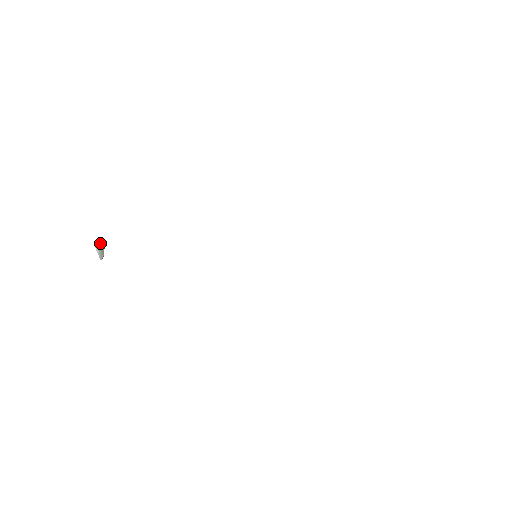
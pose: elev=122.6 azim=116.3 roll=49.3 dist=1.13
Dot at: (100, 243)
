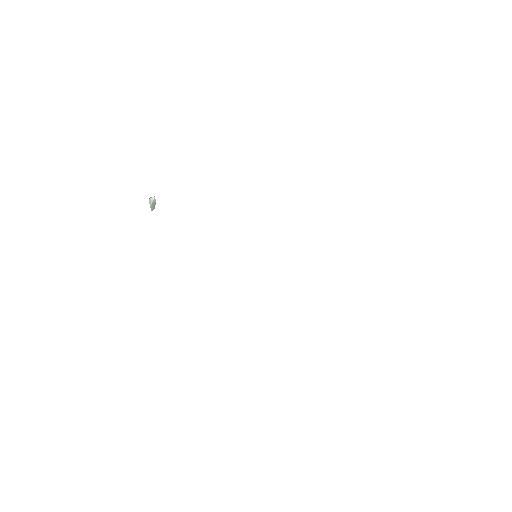
Dot at: (153, 199)
